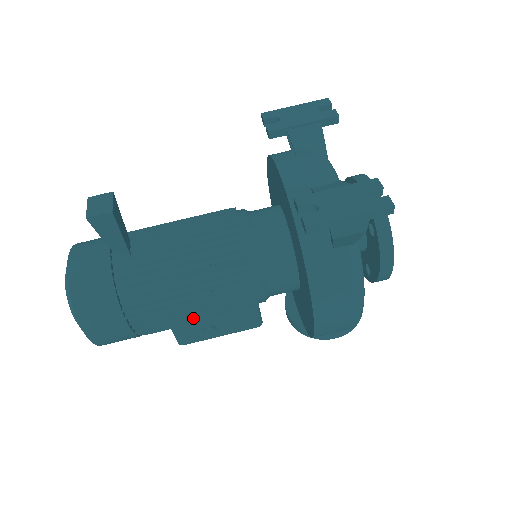
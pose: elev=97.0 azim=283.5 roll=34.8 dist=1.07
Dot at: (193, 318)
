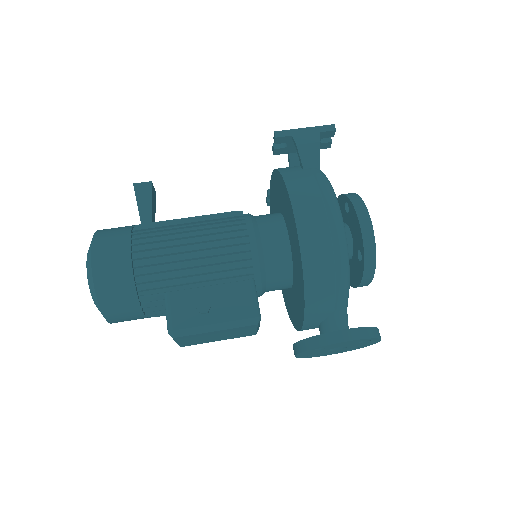
Dot at: (189, 258)
